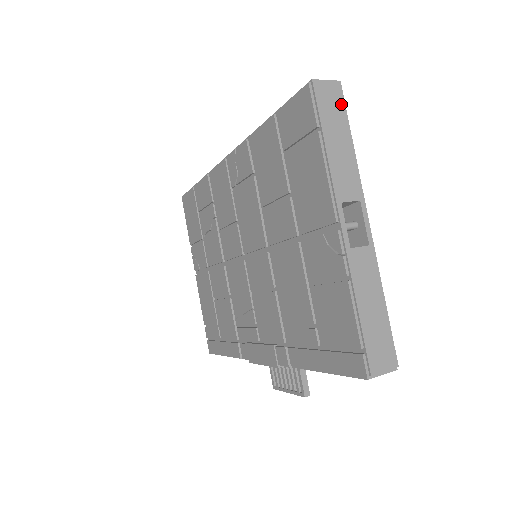
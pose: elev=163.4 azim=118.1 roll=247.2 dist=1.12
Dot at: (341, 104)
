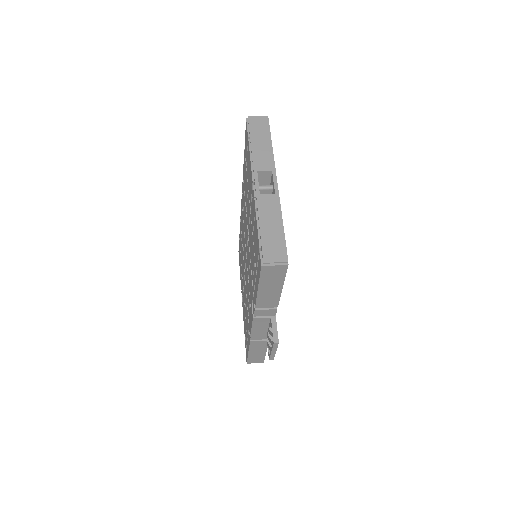
Dot at: (267, 126)
